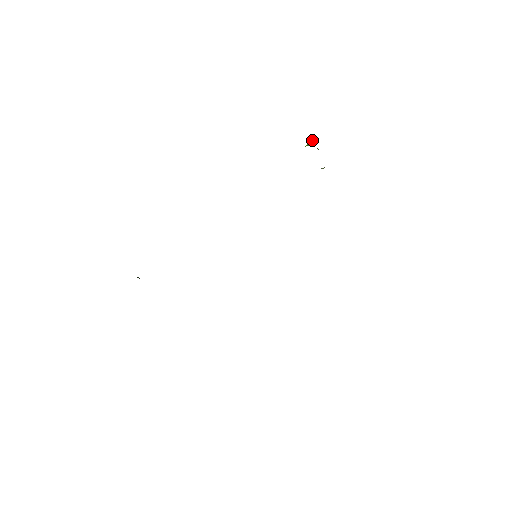
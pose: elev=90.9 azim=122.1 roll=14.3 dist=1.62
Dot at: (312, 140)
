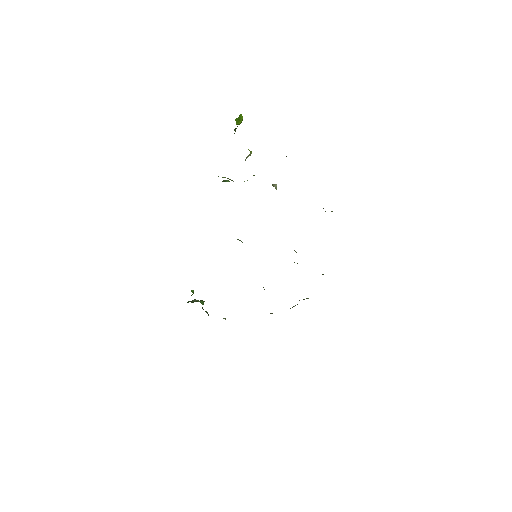
Dot at: occluded
